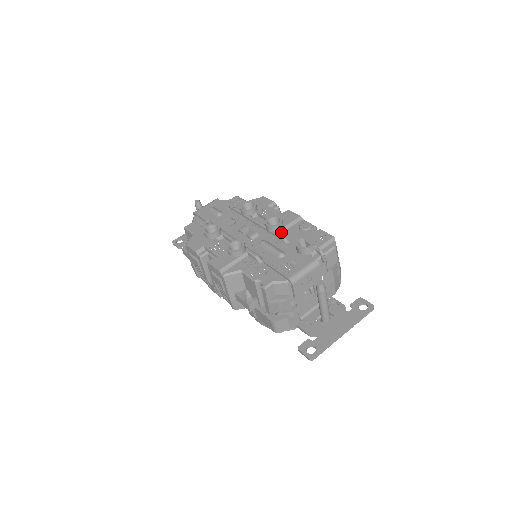
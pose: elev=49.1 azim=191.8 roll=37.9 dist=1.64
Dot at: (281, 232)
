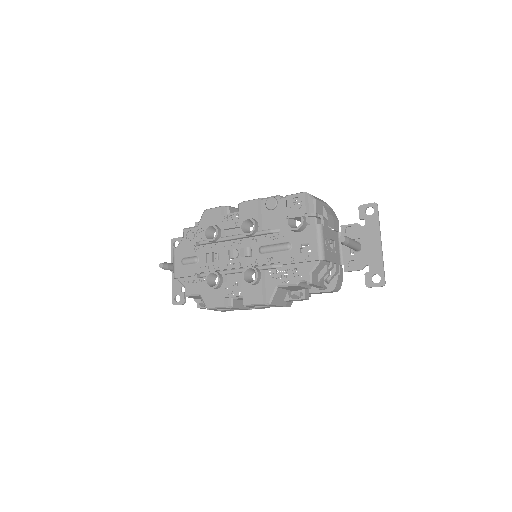
Dot at: (261, 227)
